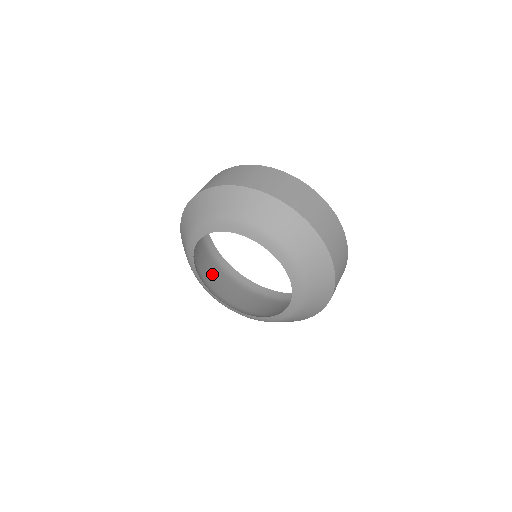
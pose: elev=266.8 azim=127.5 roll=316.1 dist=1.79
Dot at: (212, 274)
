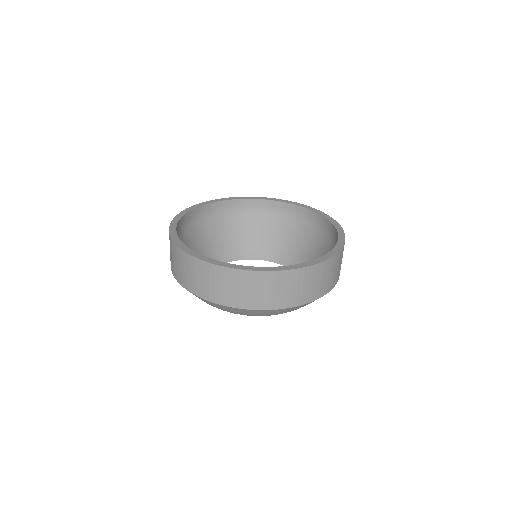
Dot at: (234, 232)
